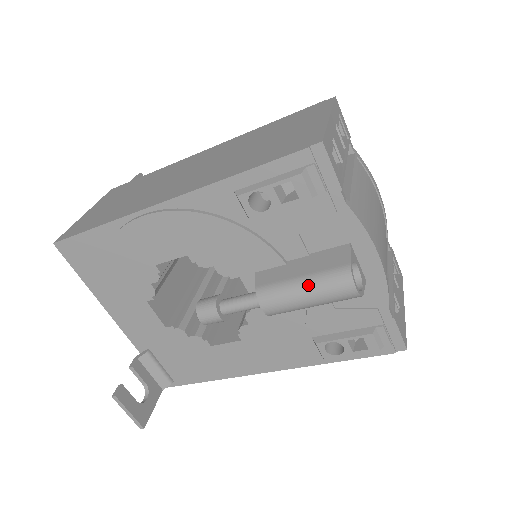
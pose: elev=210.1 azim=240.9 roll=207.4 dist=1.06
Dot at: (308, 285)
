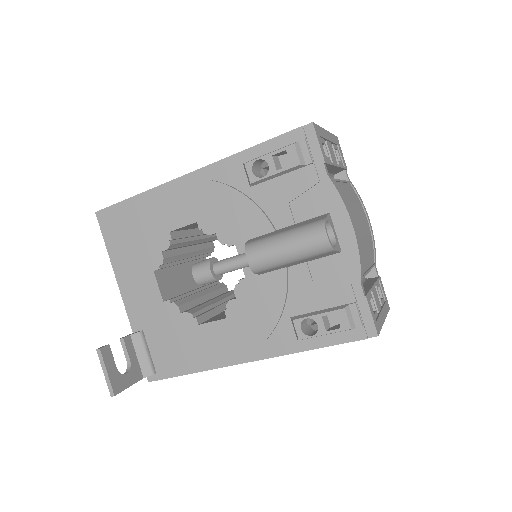
Dot at: (288, 235)
